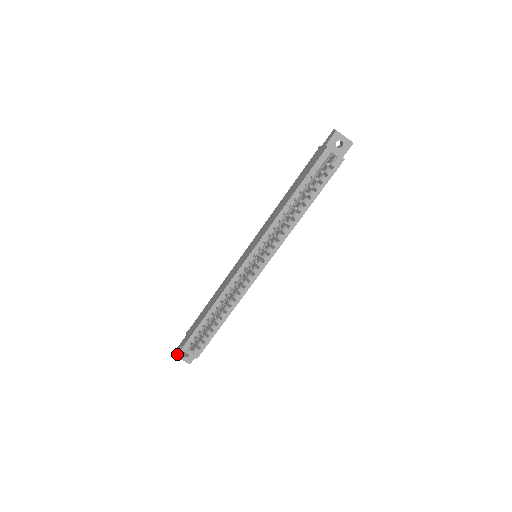
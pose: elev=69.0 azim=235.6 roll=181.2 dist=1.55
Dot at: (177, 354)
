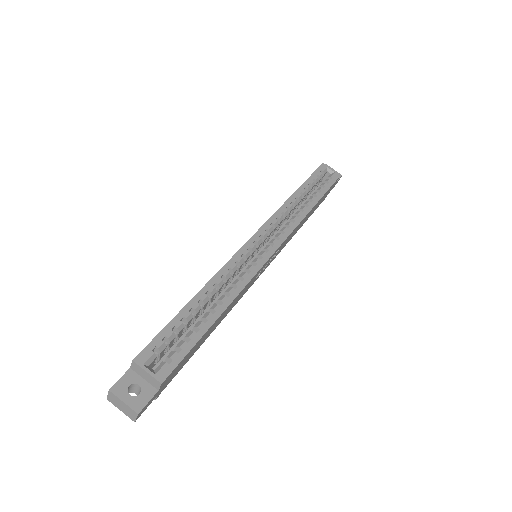
Dot at: (115, 387)
